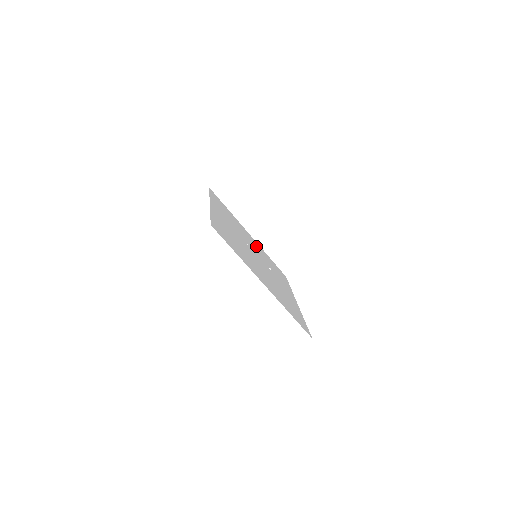
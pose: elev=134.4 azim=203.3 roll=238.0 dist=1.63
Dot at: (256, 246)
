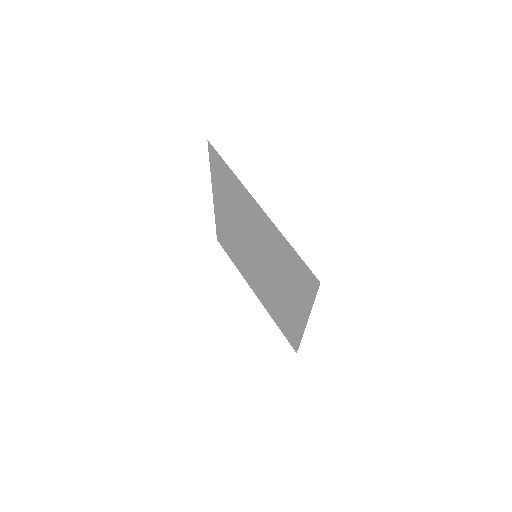
Dot at: (226, 221)
